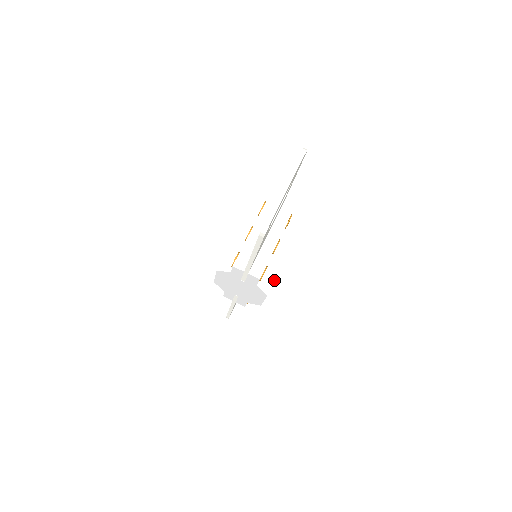
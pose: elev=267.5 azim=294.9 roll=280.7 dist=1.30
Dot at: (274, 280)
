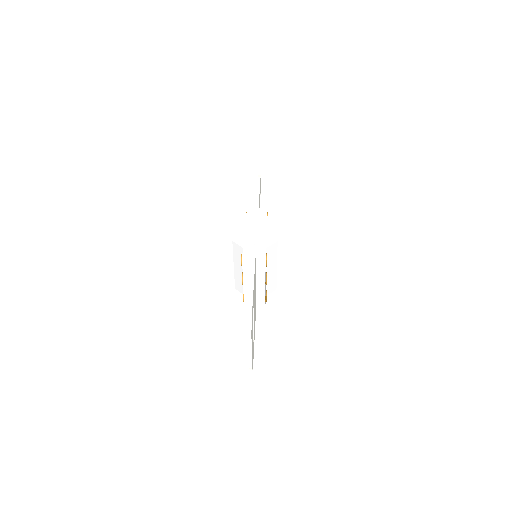
Dot at: (276, 280)
